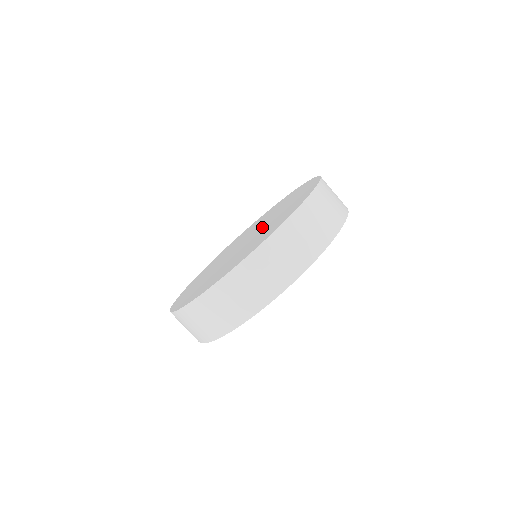
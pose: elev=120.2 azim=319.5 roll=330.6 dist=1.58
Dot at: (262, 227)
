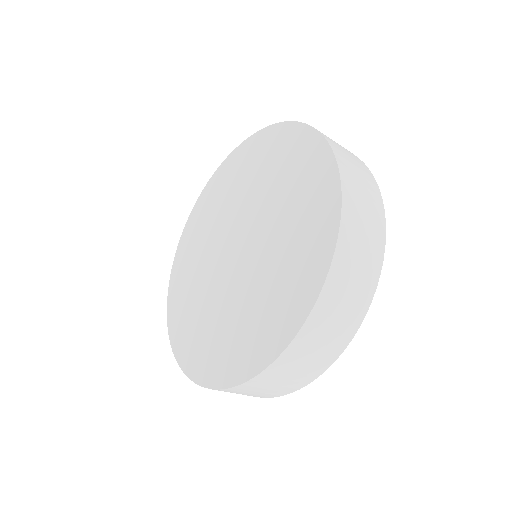
Dot at: (252, 214)
